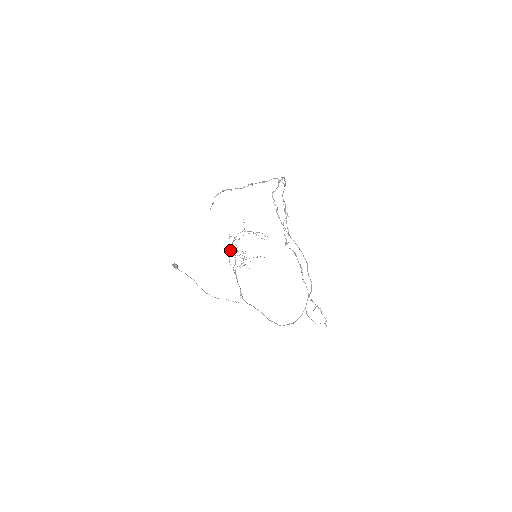
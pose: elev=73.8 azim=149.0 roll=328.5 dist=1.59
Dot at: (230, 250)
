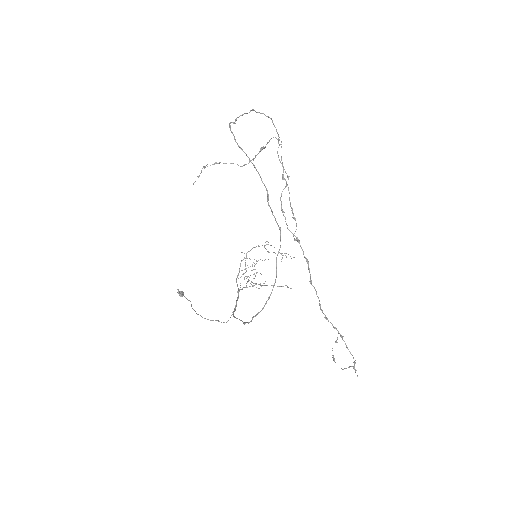
Dot at: (240, 266)
